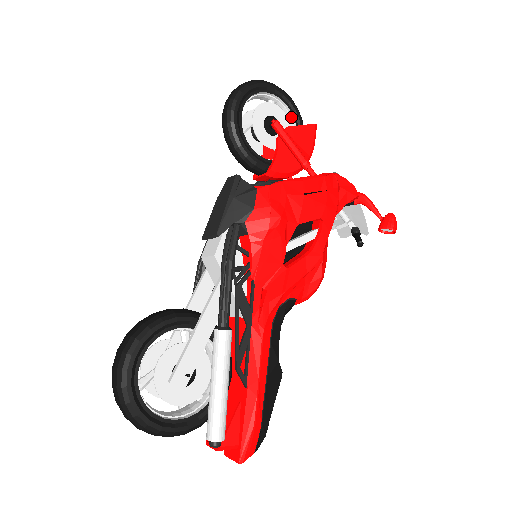
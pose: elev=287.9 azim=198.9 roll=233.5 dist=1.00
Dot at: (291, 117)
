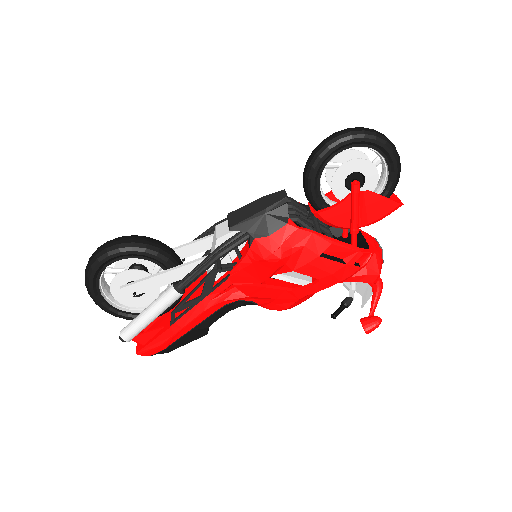
Dot at: (385, 183)
